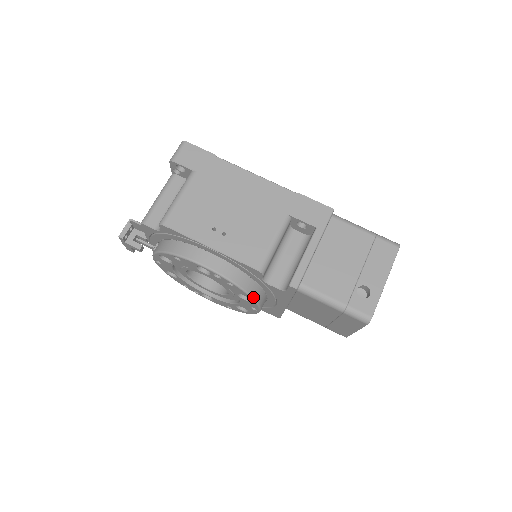
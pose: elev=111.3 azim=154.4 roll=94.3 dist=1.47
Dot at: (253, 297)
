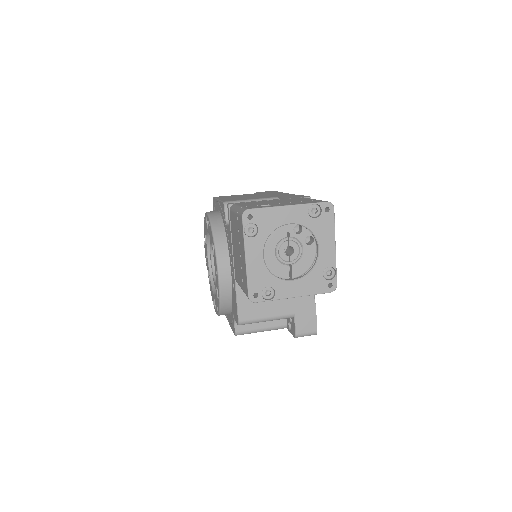
Dot at: (215, 241)
